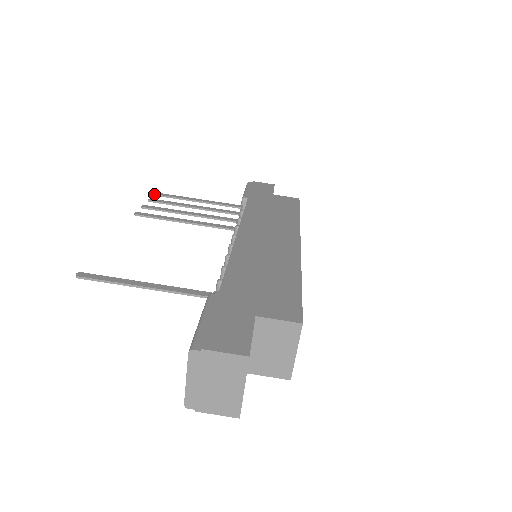
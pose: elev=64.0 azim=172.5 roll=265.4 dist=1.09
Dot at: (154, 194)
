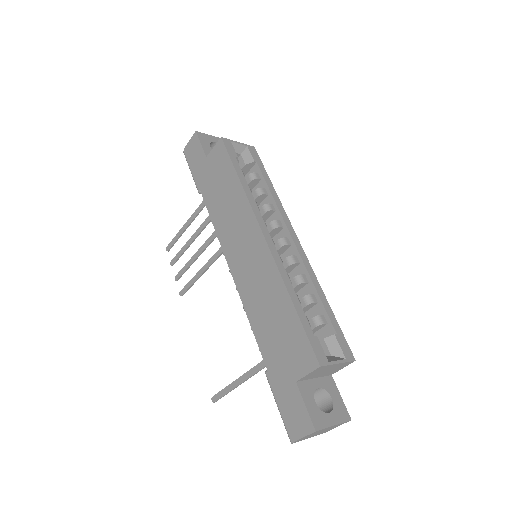
Dot at: occluded
